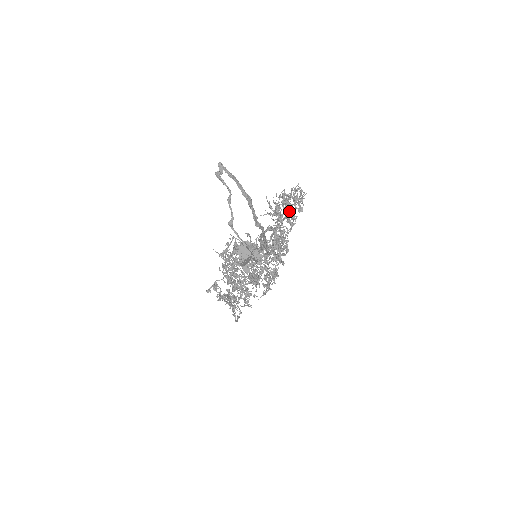
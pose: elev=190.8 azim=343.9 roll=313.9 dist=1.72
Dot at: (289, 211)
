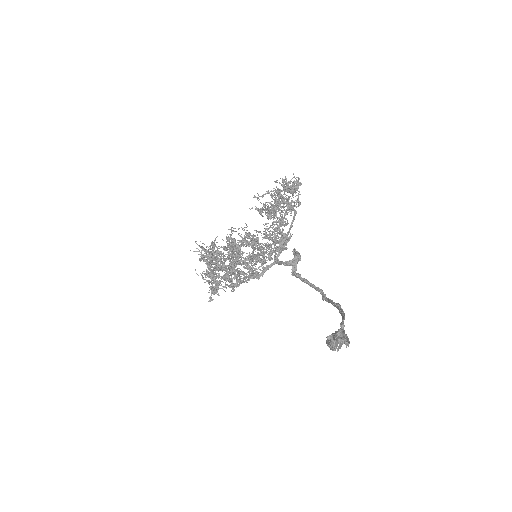
Dot at: occluded
